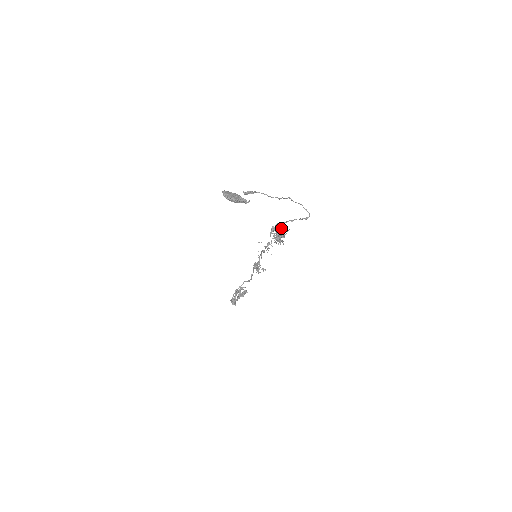
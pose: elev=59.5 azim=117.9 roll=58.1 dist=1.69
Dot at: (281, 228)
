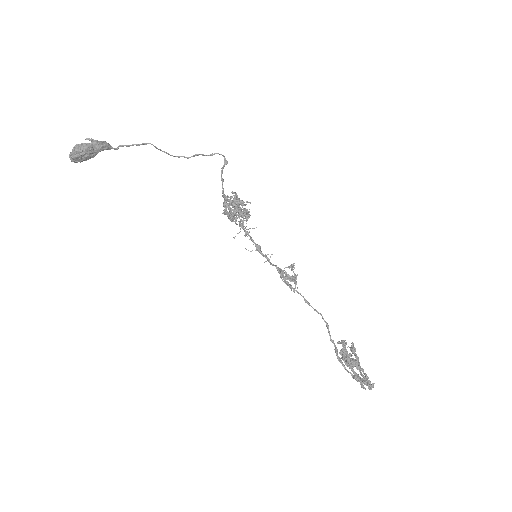
Dot at: (224, 197)
